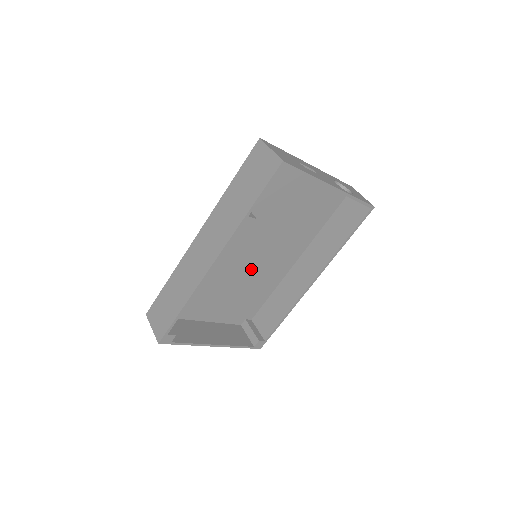
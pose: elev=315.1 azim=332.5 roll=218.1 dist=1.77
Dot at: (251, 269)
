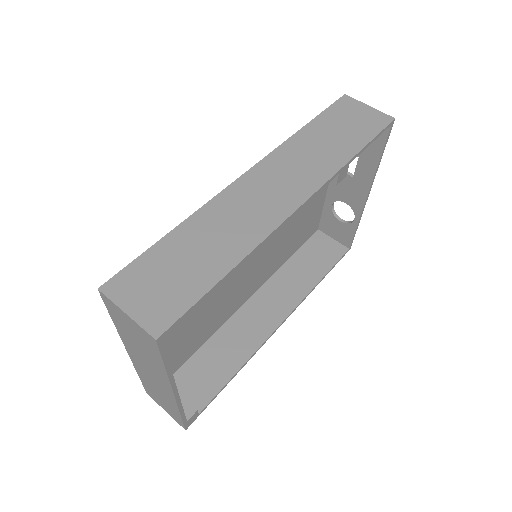
Dot at: (228, 280)
